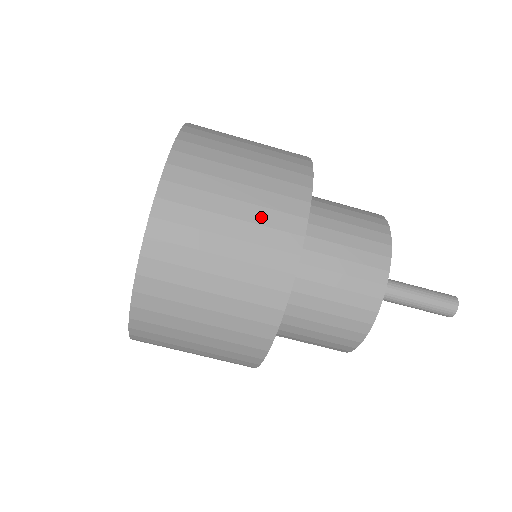
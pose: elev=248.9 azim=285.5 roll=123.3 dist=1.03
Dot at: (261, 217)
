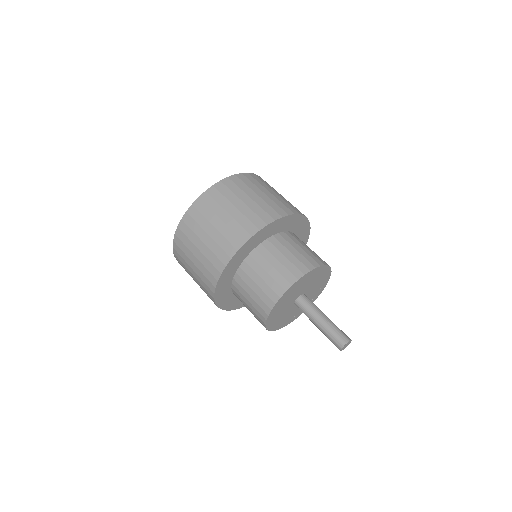
Dot at: occluded
